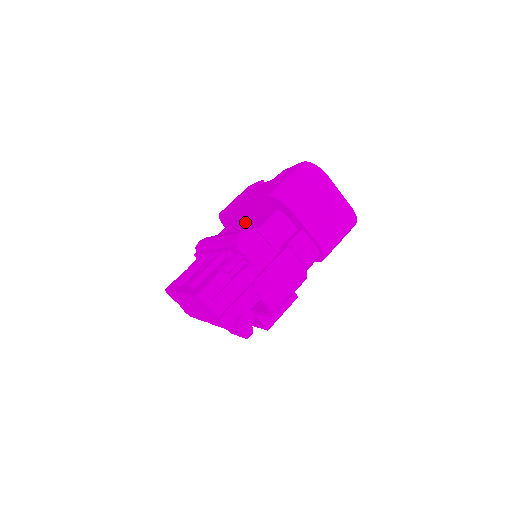
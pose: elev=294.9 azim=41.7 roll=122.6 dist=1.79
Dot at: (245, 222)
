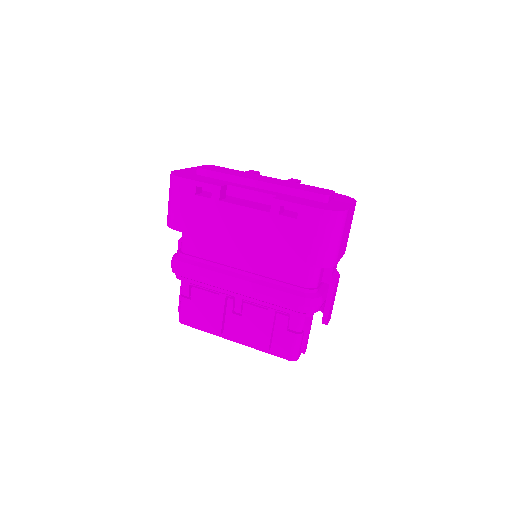
Dot at: (247, 252)
